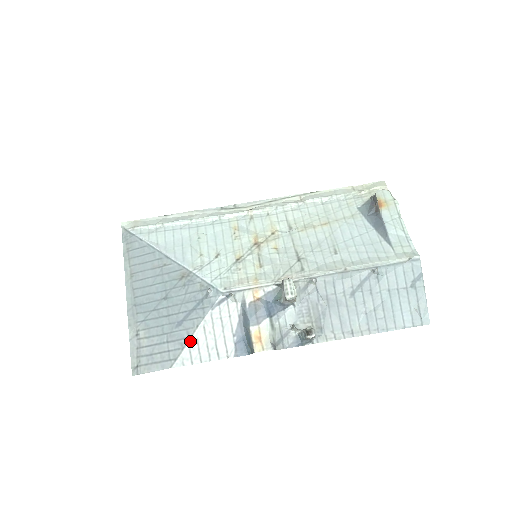
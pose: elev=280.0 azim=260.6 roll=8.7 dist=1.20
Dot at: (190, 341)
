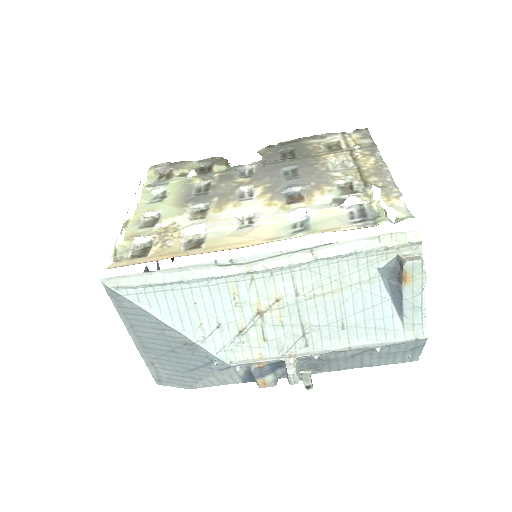
Dot at: (203, 381)
